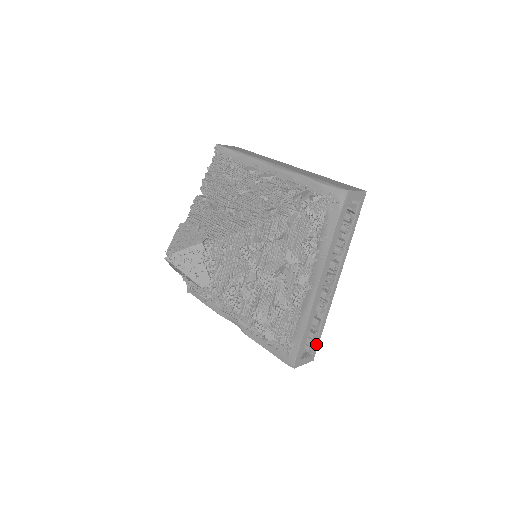
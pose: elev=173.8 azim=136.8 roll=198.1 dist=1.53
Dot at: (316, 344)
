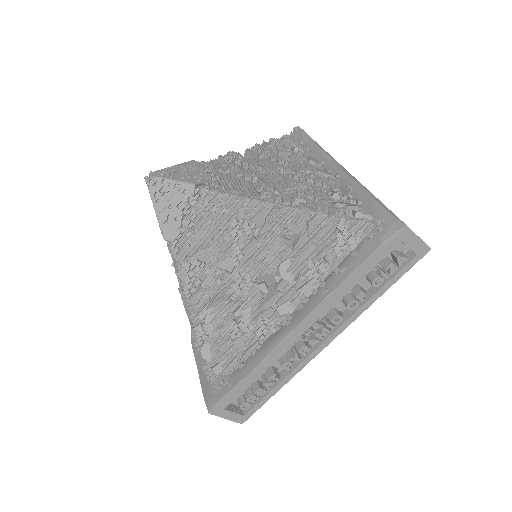
Dot at: (257, 405)
